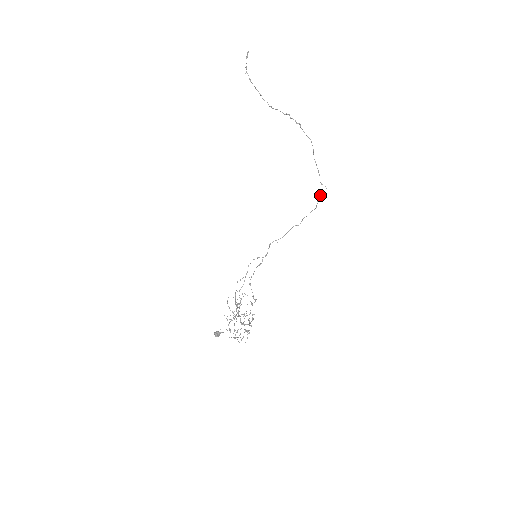
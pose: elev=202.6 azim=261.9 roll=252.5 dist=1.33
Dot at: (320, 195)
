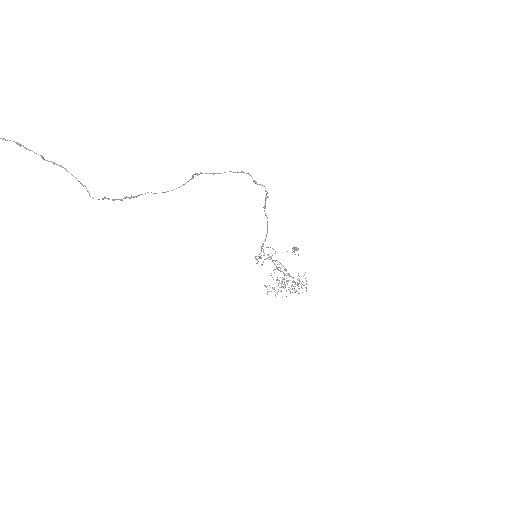
Dot at: (266, 197)
